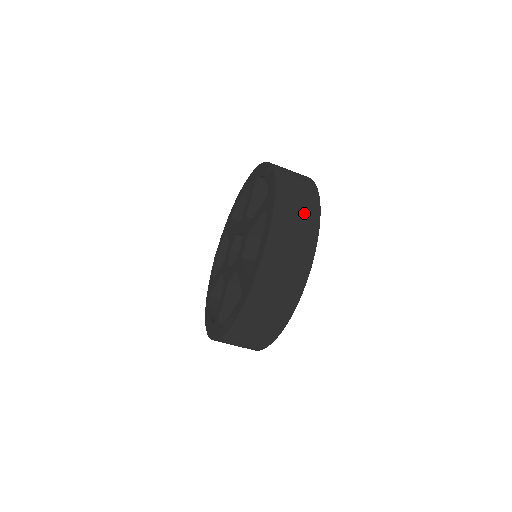
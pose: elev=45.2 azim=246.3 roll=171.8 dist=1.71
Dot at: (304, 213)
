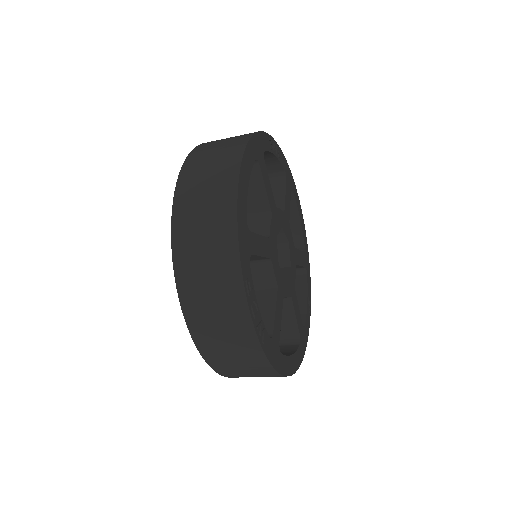
Dot at: (228, 143)
